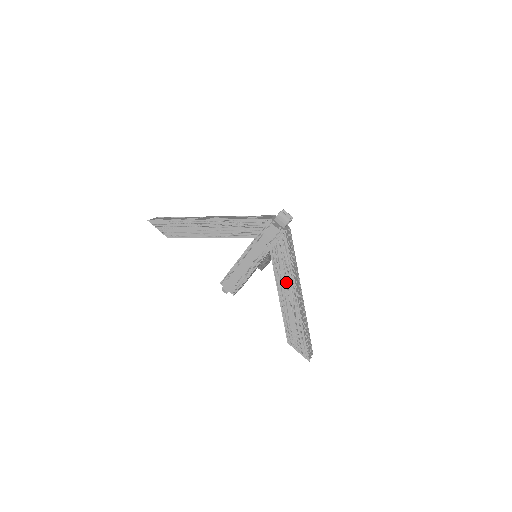
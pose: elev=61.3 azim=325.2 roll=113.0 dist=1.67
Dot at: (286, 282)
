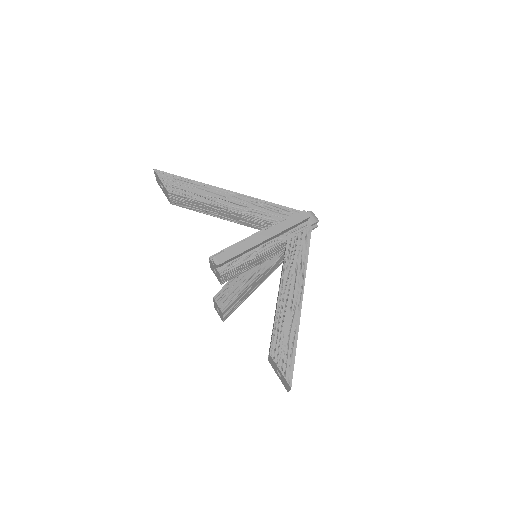
Dot at: (294, 279)
